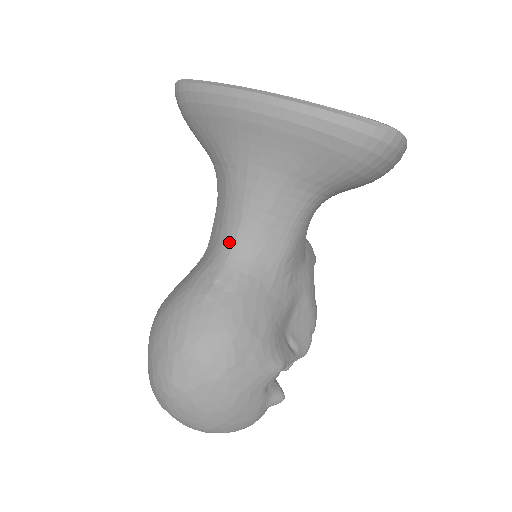
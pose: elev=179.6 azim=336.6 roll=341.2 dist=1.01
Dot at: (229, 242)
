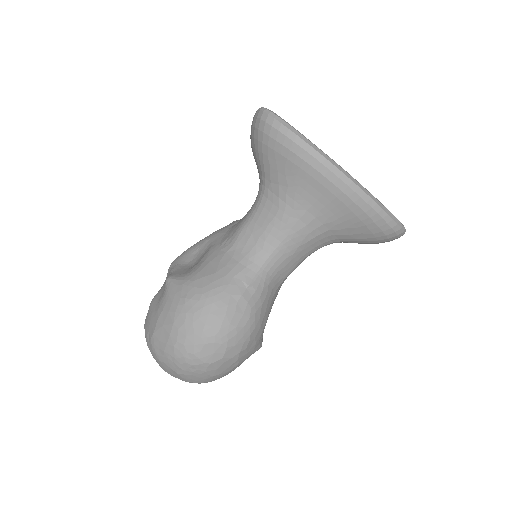
Dot at: (263, 257)
